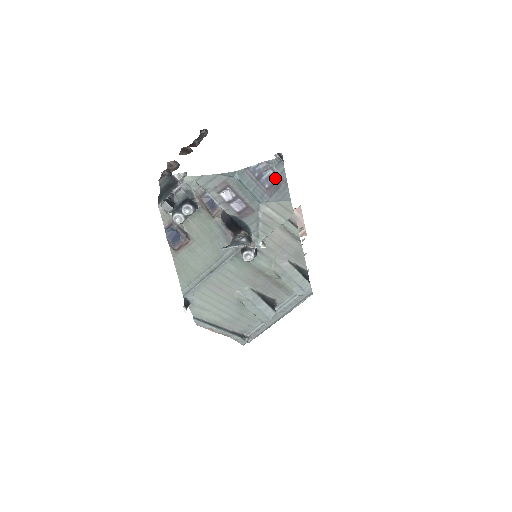
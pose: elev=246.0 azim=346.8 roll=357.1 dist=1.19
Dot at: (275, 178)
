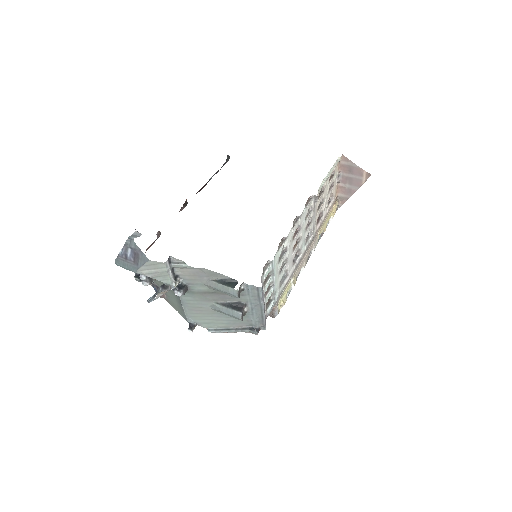
Dot at: (134, 252)
